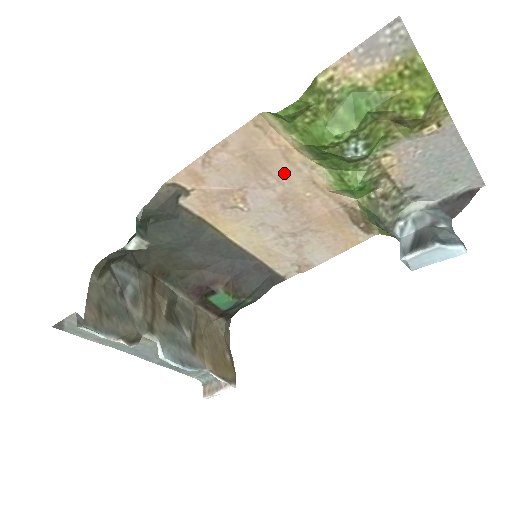
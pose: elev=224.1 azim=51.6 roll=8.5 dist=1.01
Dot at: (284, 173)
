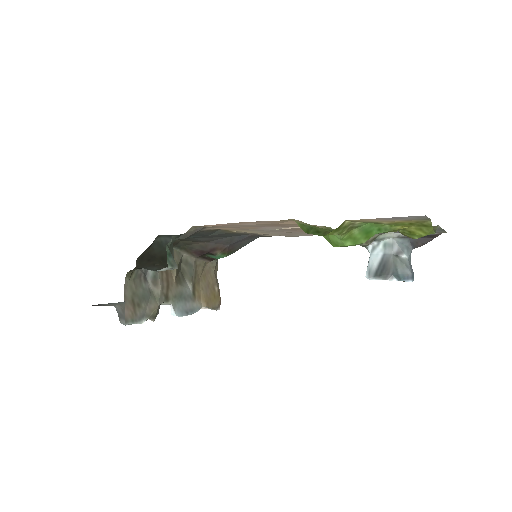
Dot at: (295, 226)
